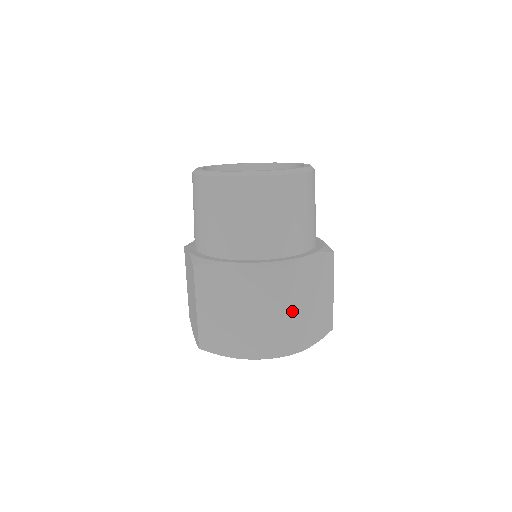
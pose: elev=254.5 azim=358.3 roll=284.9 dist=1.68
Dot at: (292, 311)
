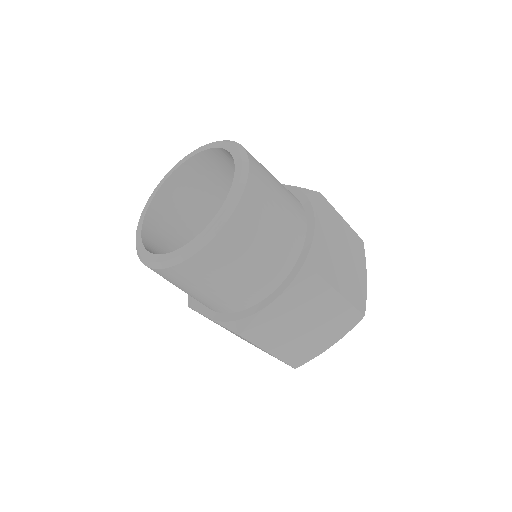
Dot at: (343, 279)
